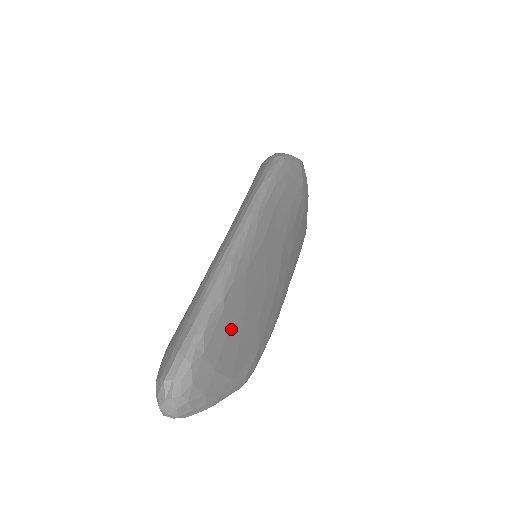
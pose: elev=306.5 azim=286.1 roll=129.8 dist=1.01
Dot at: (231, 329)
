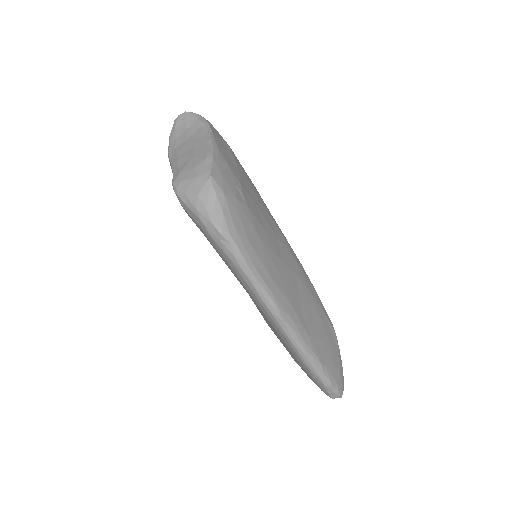
Dot at: (328, 356)
